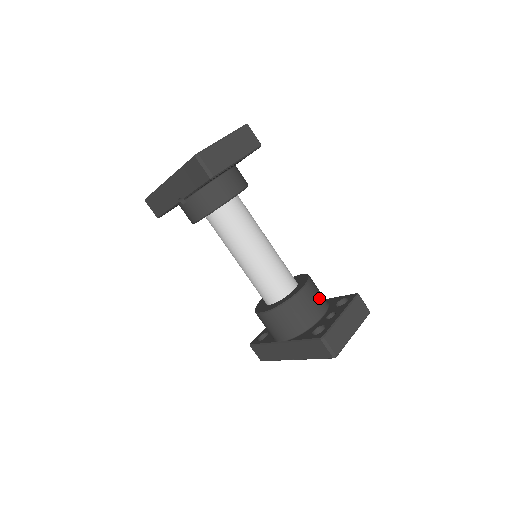
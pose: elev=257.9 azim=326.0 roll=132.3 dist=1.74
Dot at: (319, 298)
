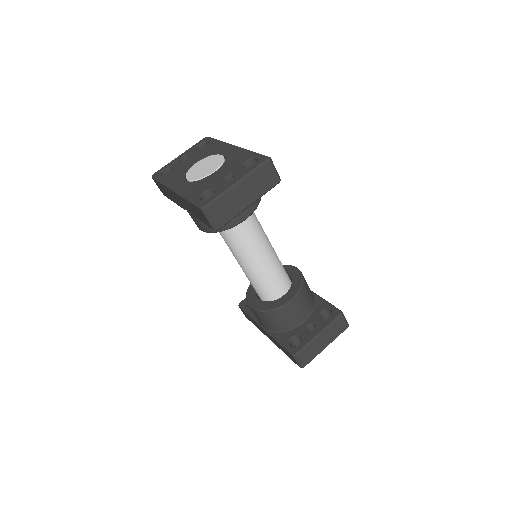
Dot at: (306, 305)
